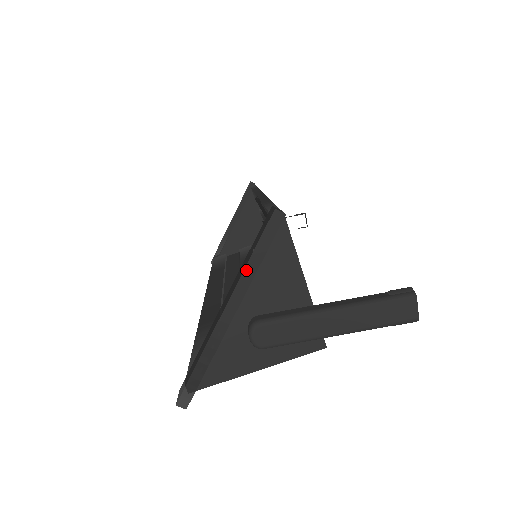
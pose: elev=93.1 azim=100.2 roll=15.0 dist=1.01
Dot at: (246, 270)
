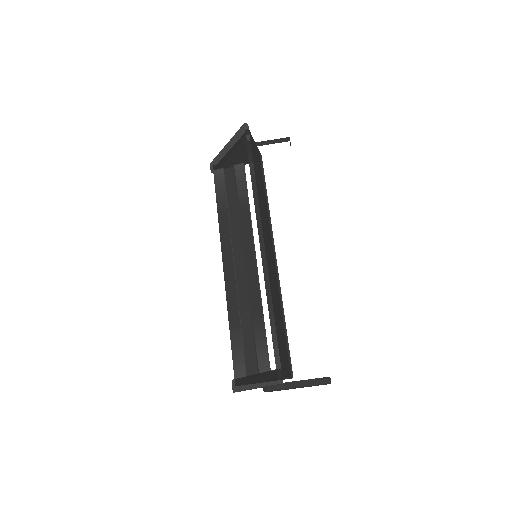
Dot at: occluded
